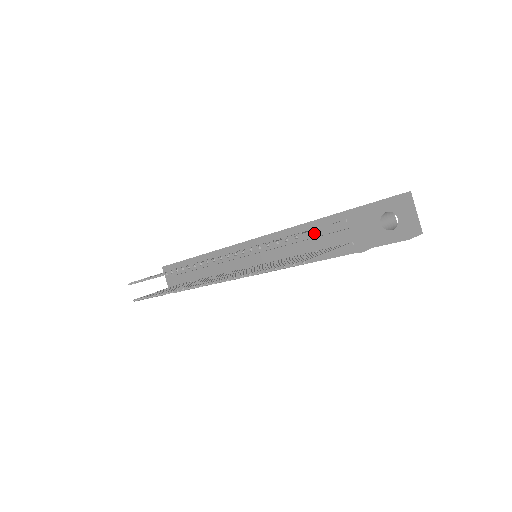
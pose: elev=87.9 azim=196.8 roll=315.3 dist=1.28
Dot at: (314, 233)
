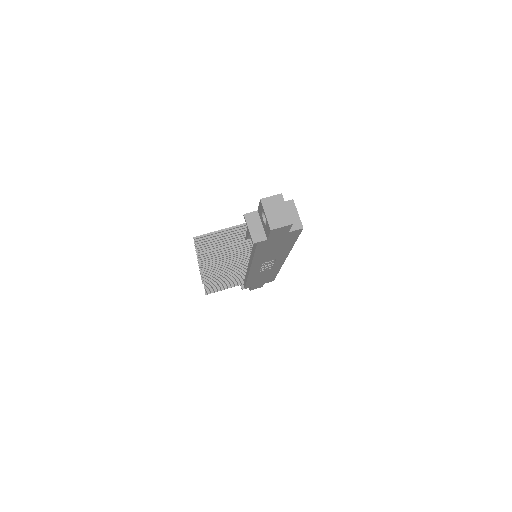
Dot at: occluded
